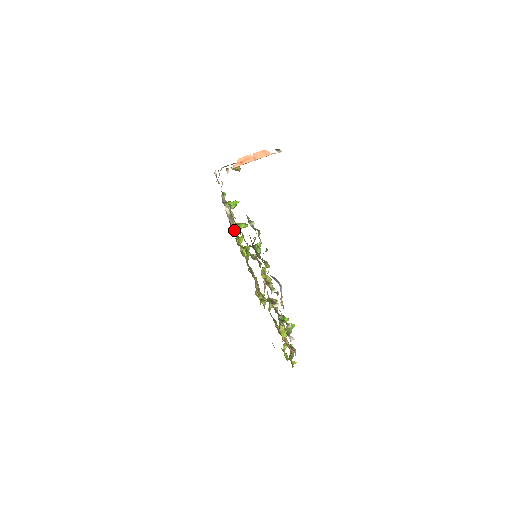
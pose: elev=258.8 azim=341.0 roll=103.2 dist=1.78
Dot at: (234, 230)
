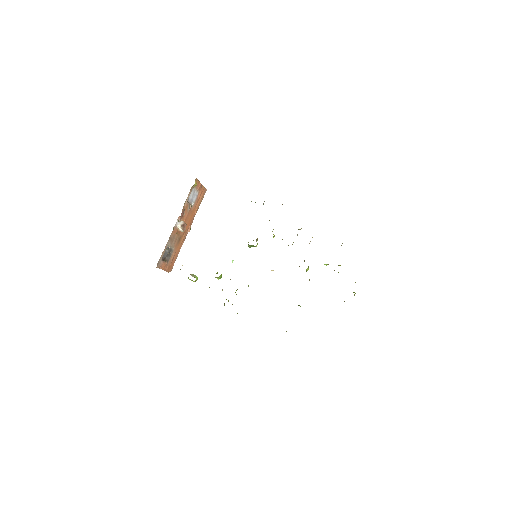
Dot at: occluded
